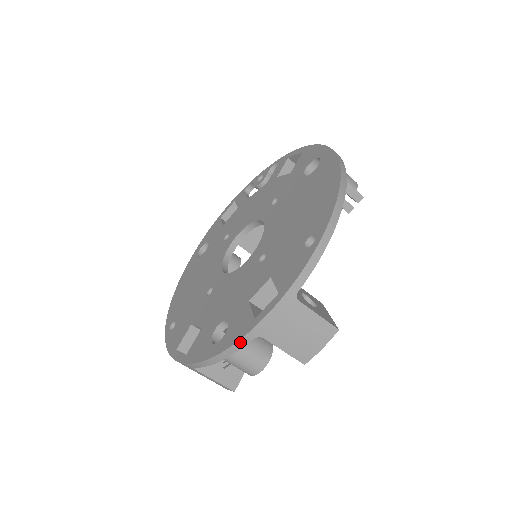
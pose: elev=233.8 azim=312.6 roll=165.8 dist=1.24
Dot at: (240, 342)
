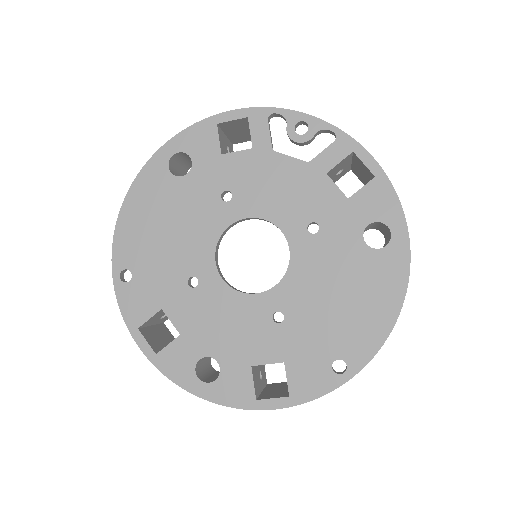
Dot at: (233, 407)
